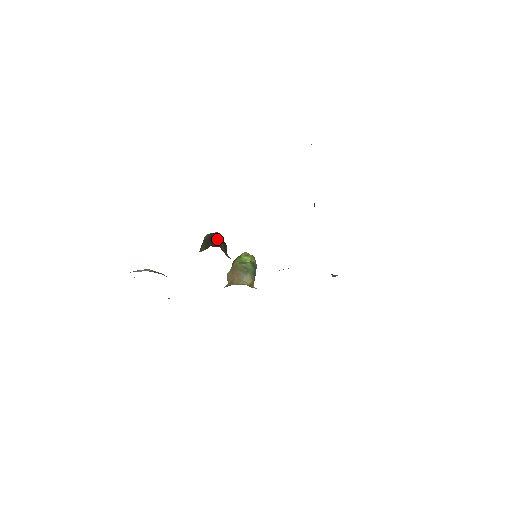
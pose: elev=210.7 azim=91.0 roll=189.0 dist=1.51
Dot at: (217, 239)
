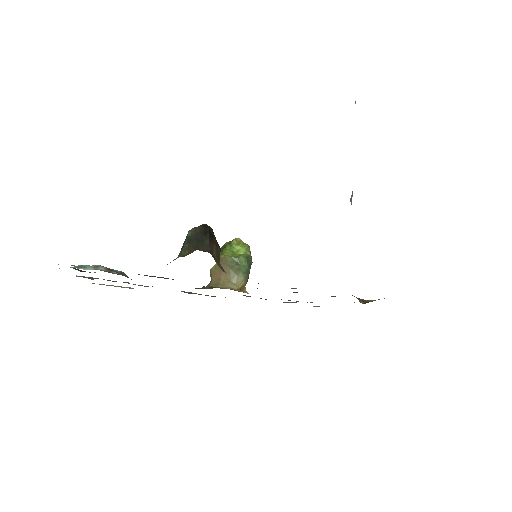
Dot at: (207, 239)
